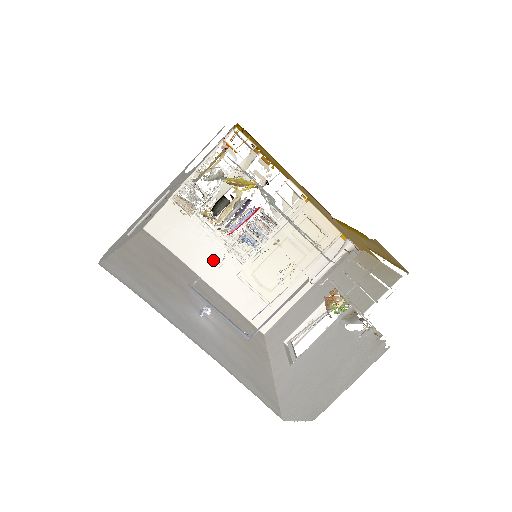
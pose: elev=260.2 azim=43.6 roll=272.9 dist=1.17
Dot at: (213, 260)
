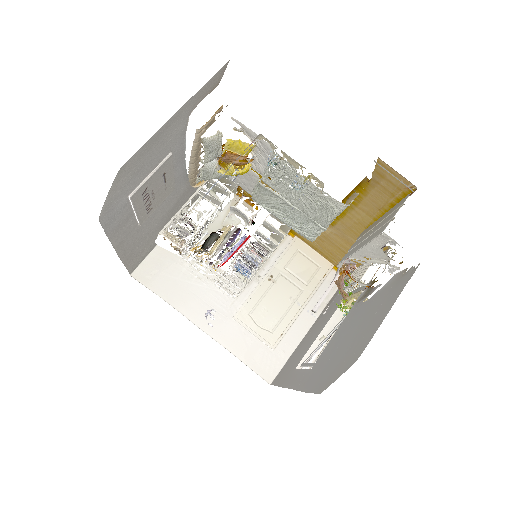
Dot at: (206, 303)
